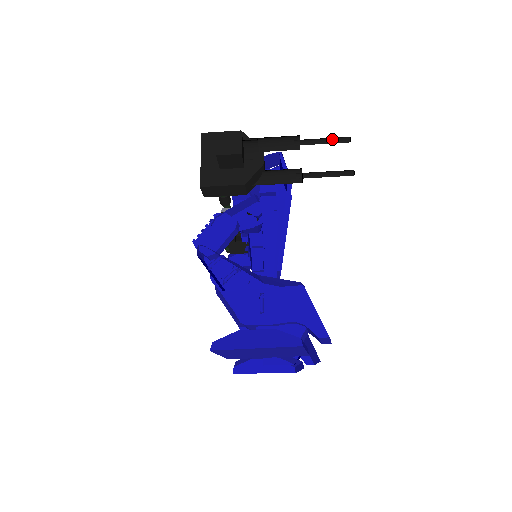
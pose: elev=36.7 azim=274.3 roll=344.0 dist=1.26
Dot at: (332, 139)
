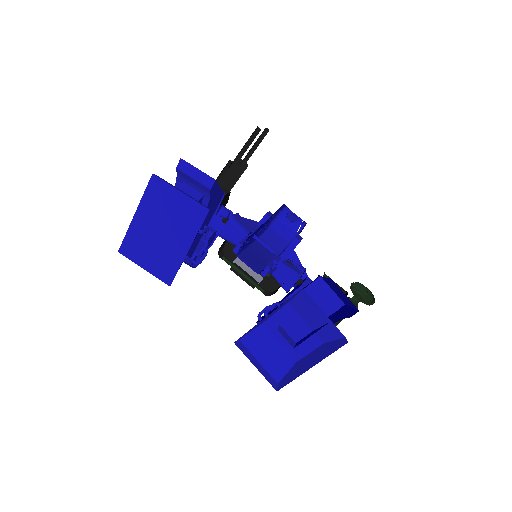
Dot at: (260, 142)
